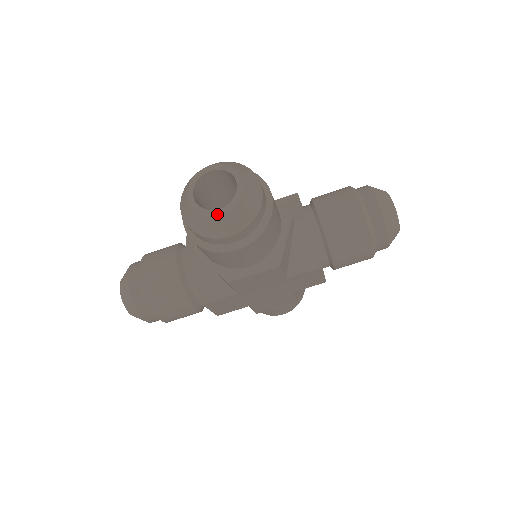
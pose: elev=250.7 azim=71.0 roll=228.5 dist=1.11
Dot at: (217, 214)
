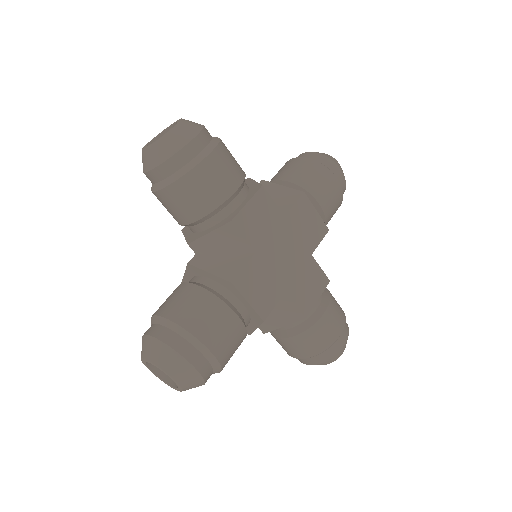
Dot at: (171, 129)
